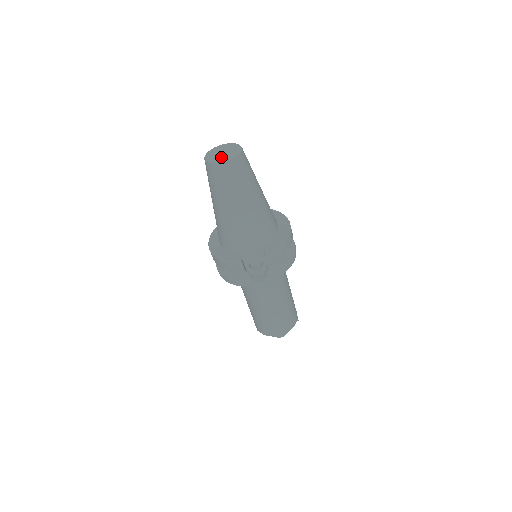
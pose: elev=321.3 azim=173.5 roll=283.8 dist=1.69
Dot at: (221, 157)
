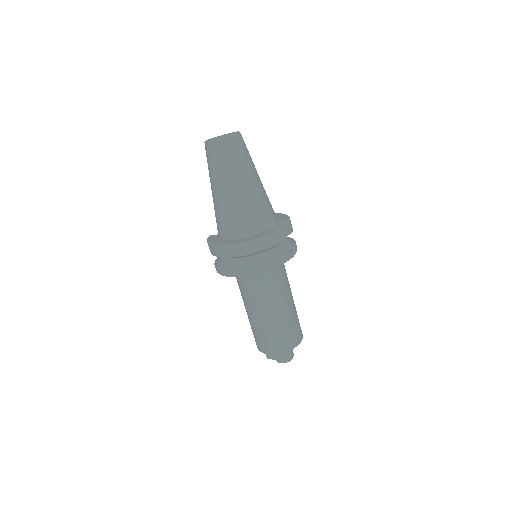
Dot at: (228, 134)
